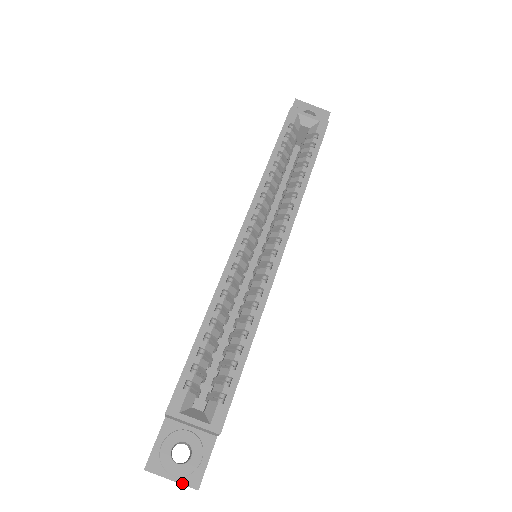
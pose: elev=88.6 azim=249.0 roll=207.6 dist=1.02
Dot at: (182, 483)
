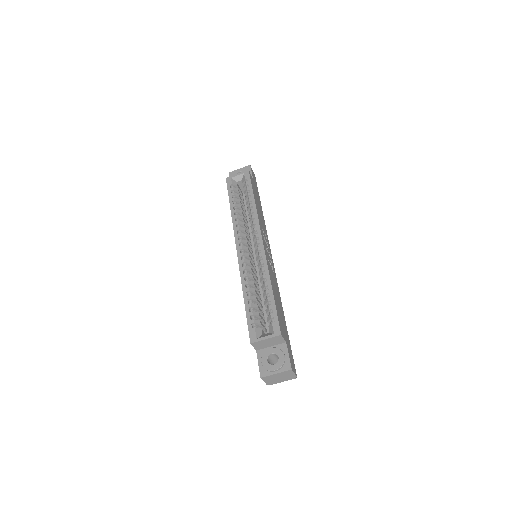
Dot at: (282, 371)
